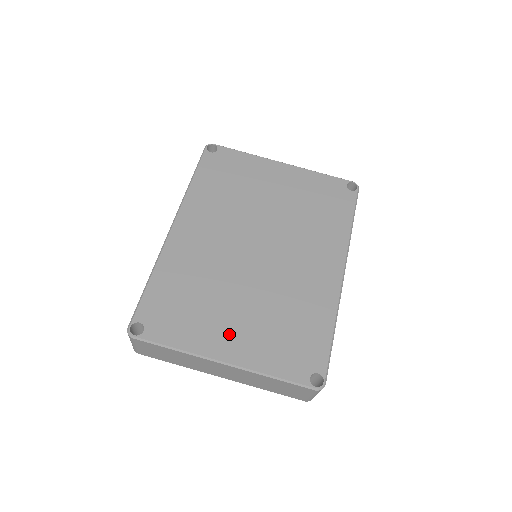
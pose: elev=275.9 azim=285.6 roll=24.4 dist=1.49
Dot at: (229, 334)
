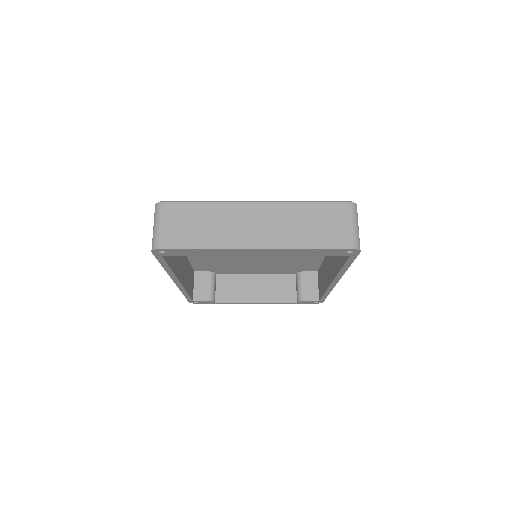
Dot at: occluded
